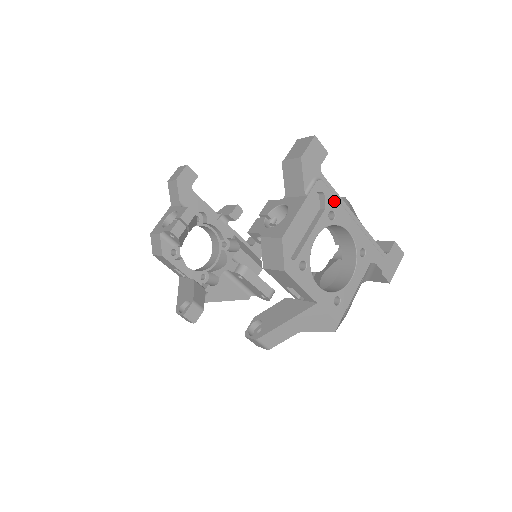
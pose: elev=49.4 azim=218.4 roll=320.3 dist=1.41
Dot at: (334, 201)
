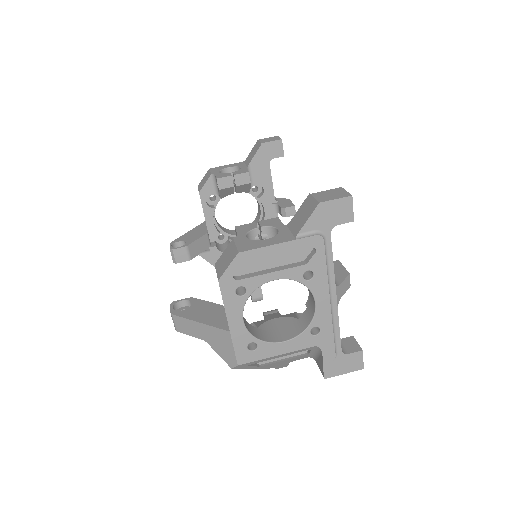
Dot at: (322, 265)
